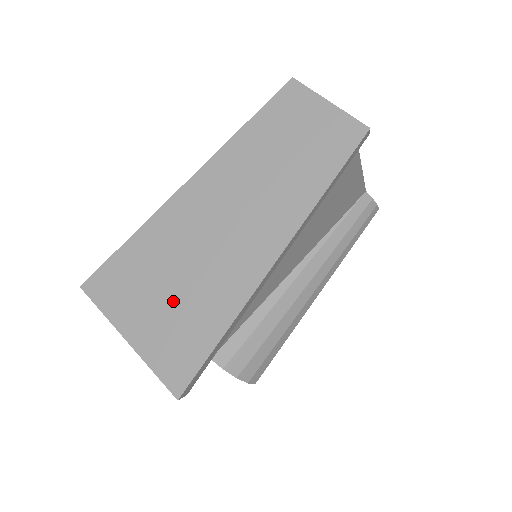
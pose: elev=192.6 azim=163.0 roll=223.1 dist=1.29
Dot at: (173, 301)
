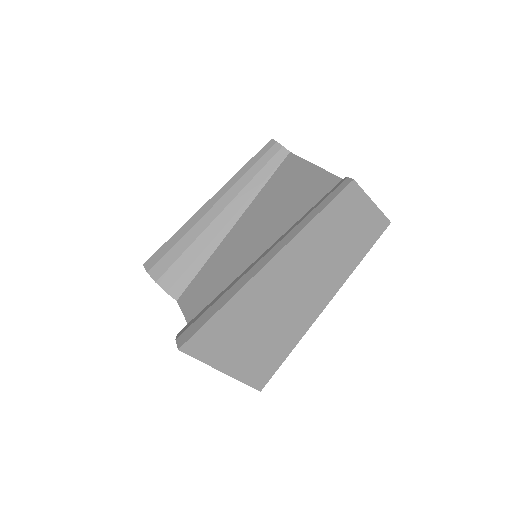
Dot at: (257, 343)
